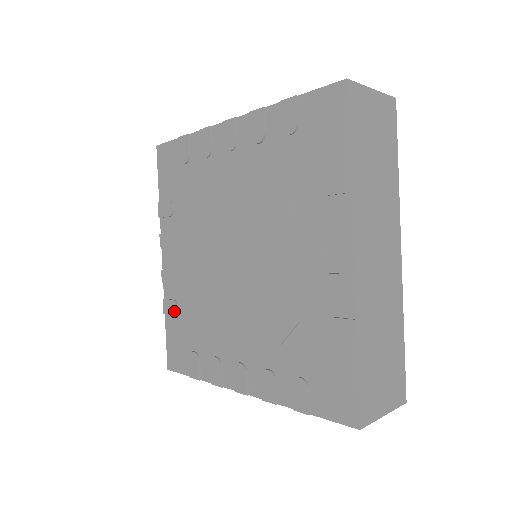
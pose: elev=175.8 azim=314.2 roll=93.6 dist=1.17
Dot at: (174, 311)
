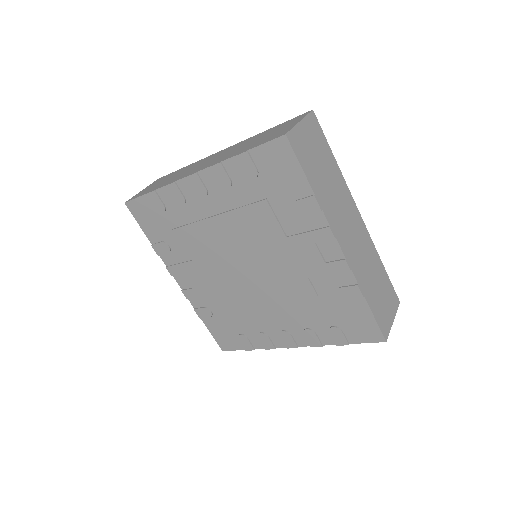
Dot at: (209, 314)
